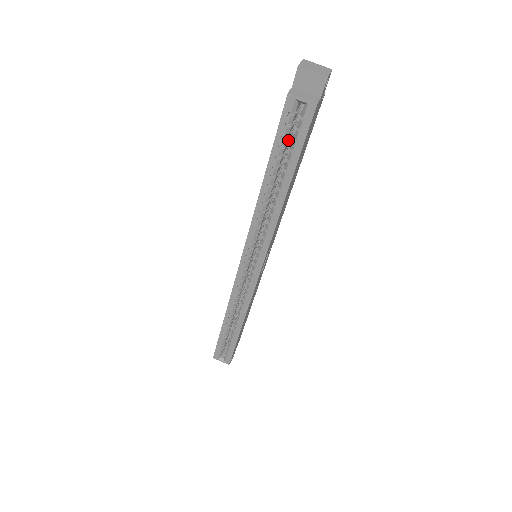
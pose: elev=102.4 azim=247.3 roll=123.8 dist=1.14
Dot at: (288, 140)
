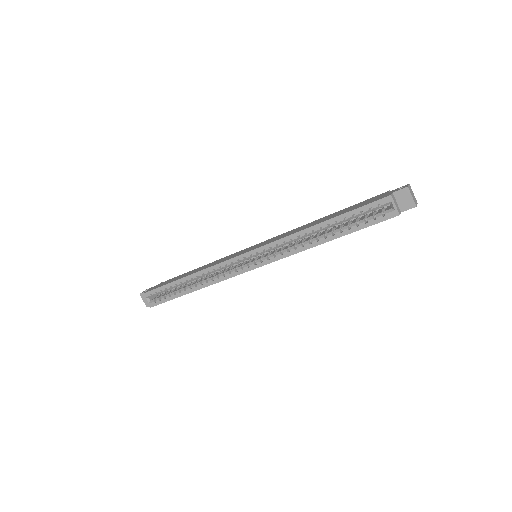
Dot at: occluded
